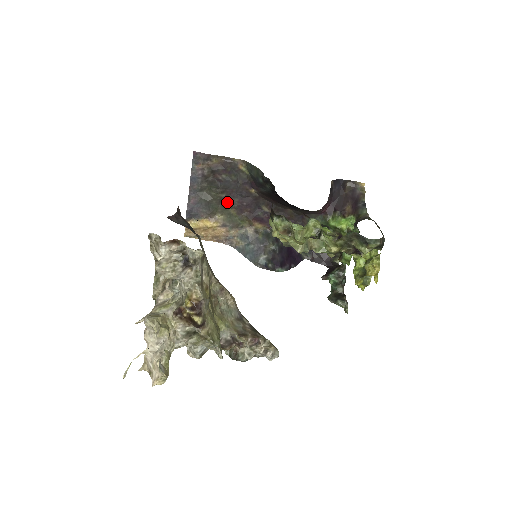
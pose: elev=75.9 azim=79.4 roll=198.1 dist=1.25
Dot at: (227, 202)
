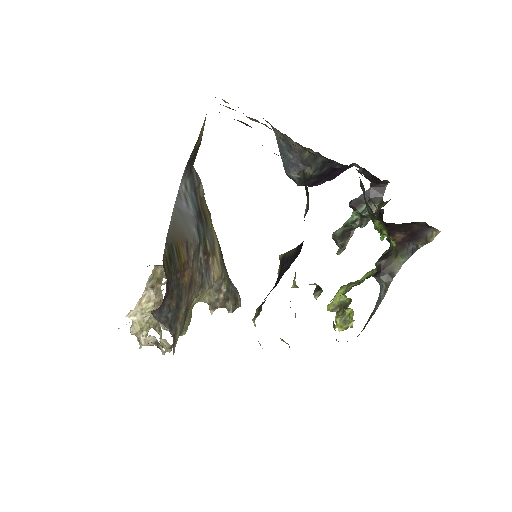
Dot at: occluded
